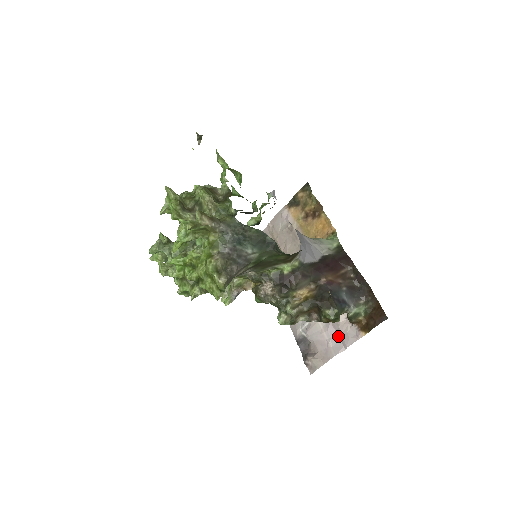
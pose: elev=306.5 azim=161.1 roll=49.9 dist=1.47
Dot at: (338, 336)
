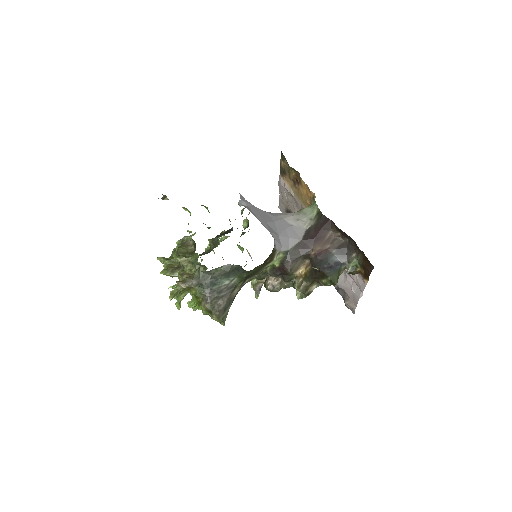
Dot at: (355, 283)
